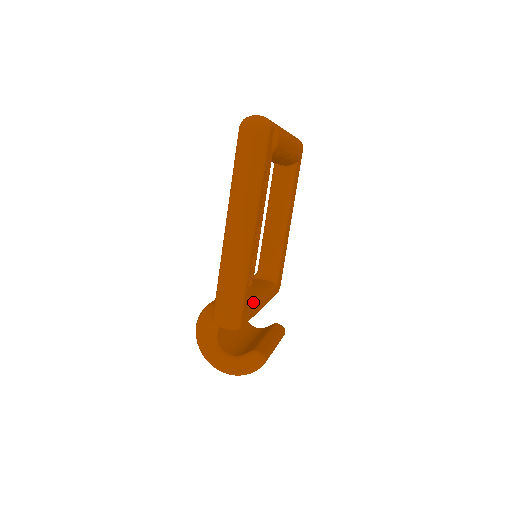
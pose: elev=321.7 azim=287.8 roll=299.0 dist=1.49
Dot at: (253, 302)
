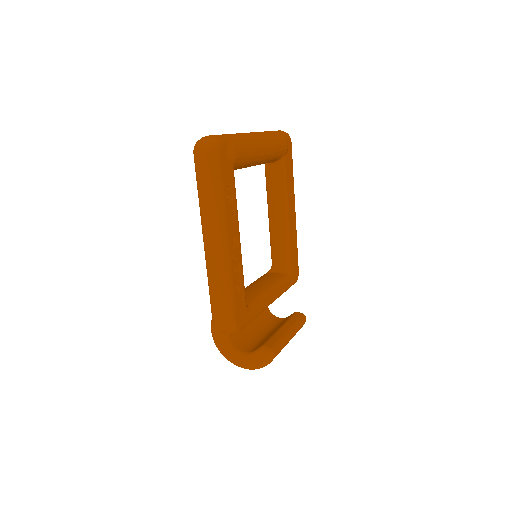
Dot at: (254, 302)
